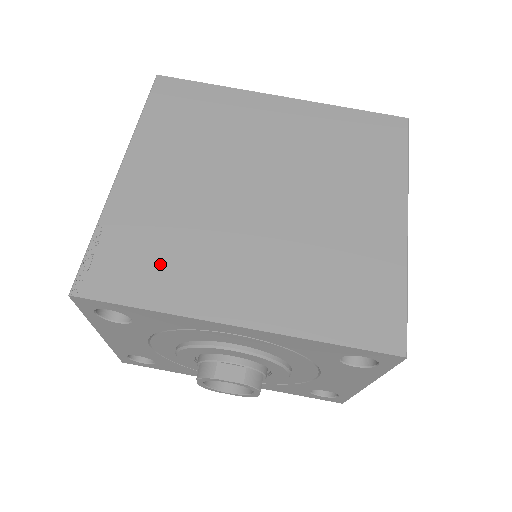
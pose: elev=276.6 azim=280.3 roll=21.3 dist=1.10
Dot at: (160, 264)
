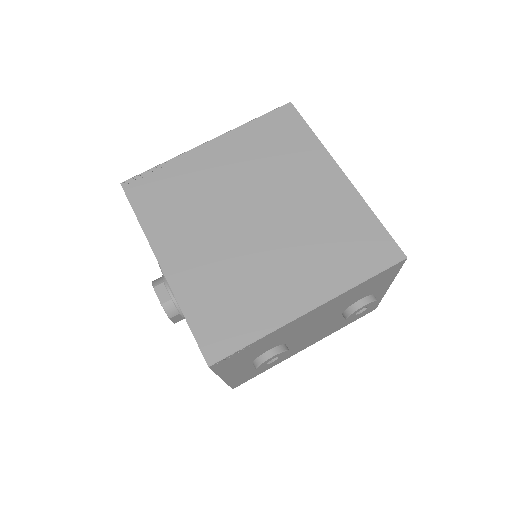
Dot at: (167, 205)
